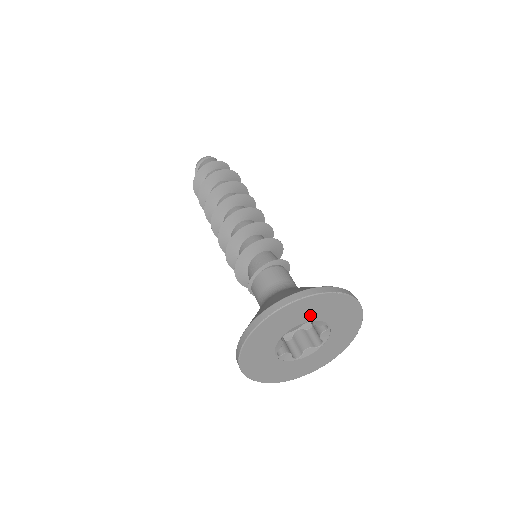
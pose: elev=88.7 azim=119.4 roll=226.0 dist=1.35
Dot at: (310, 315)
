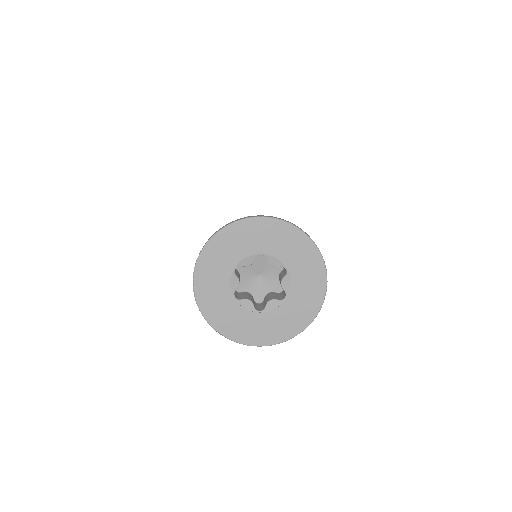
Dot at: (260, 245)
